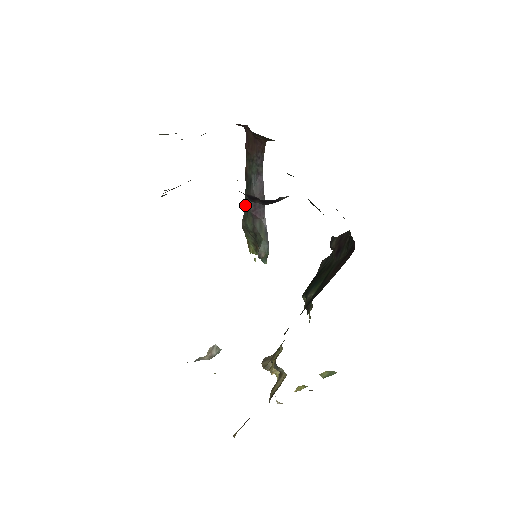
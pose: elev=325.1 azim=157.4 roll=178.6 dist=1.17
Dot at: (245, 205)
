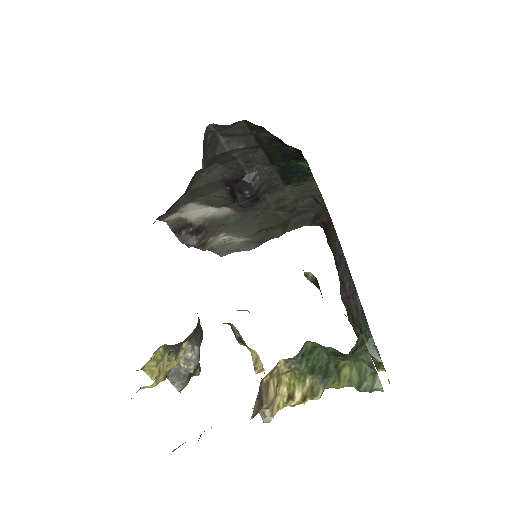
Dot at: occluded
